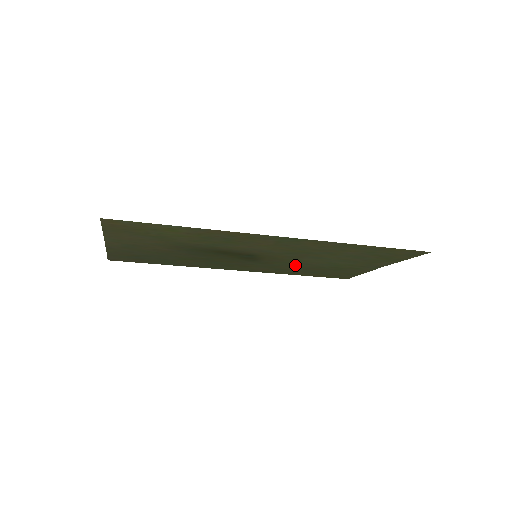
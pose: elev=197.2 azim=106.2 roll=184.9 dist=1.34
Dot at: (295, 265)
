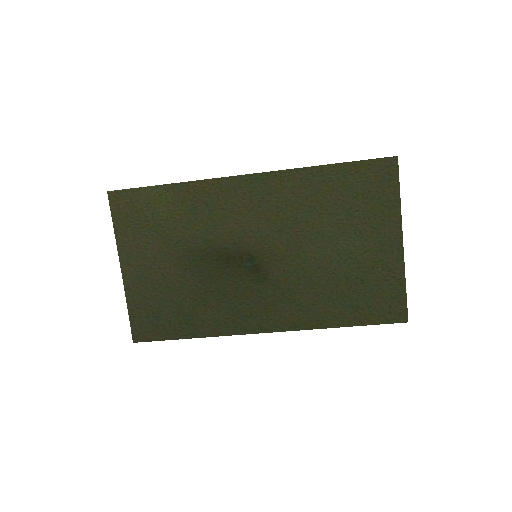
Dot at: (312, 280)
